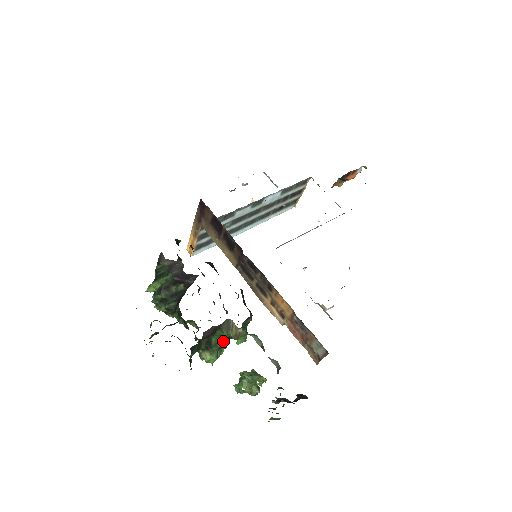
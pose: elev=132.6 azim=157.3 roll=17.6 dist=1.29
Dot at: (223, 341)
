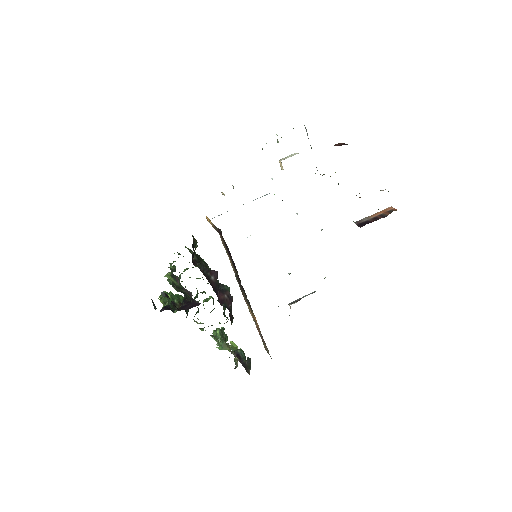
Dot at: occluded
